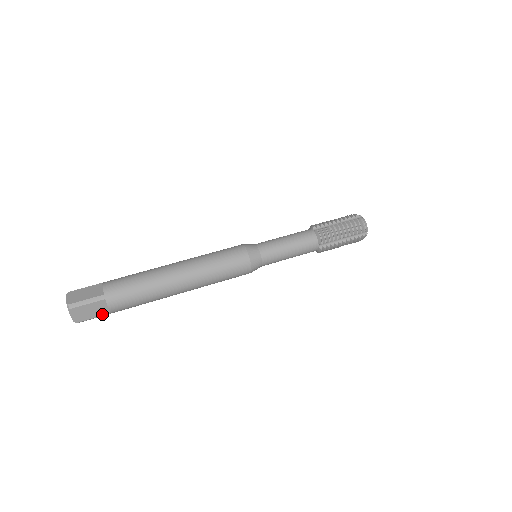
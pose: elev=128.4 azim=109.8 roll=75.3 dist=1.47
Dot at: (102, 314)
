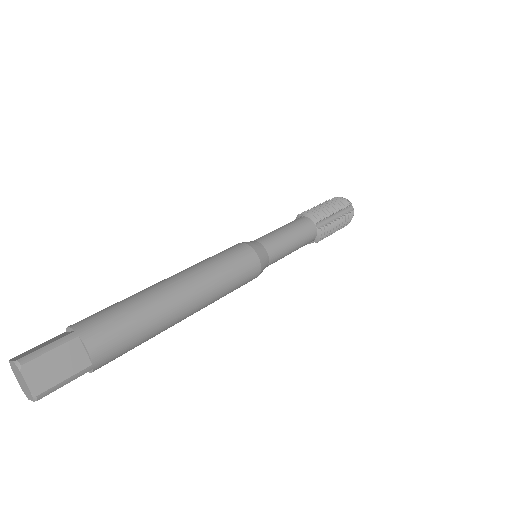
Dot at: (78, 369)
